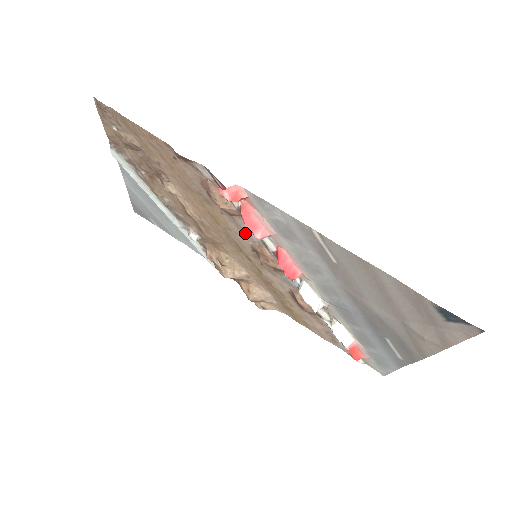
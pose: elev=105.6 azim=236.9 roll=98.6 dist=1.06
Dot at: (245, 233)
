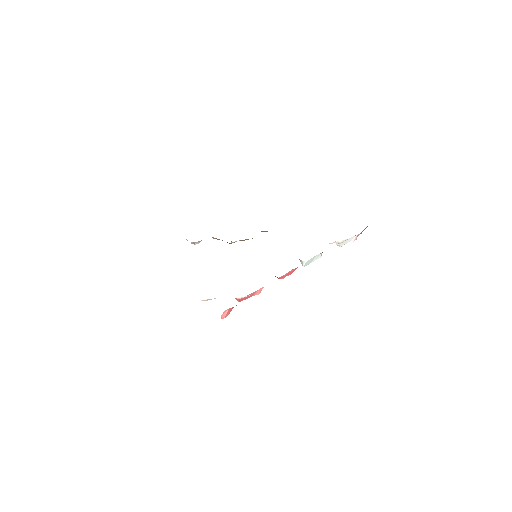
Dot at: occluded
